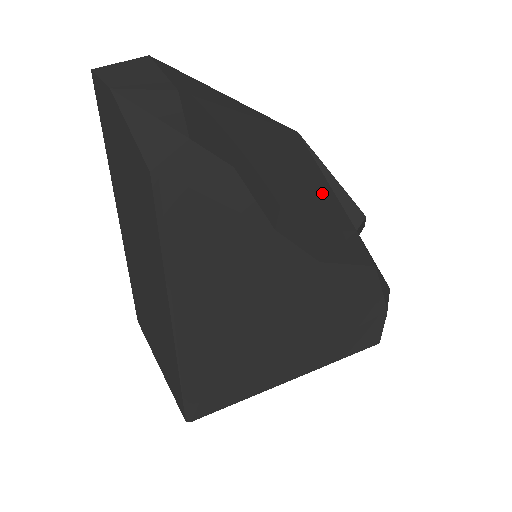
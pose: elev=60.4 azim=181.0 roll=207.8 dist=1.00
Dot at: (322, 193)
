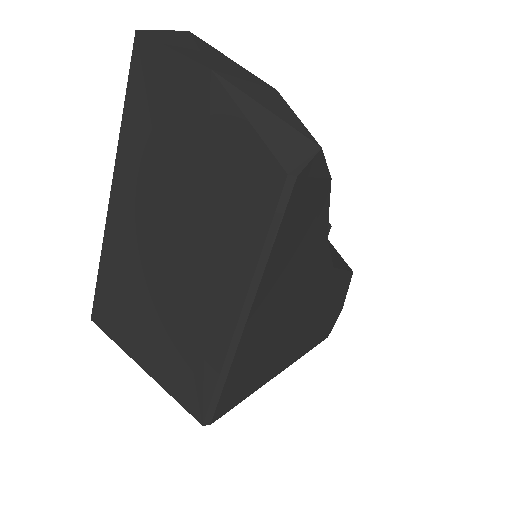
Dot at: occluded
